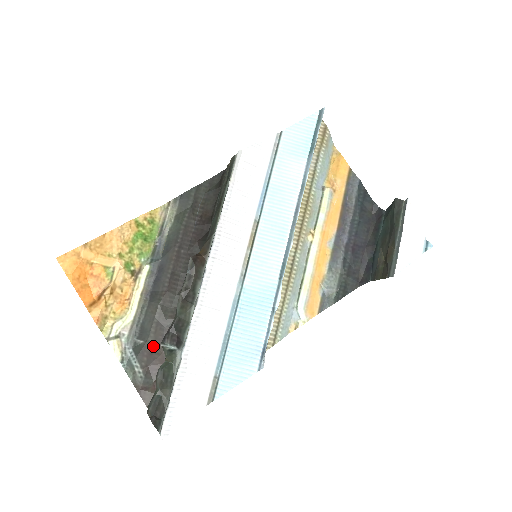
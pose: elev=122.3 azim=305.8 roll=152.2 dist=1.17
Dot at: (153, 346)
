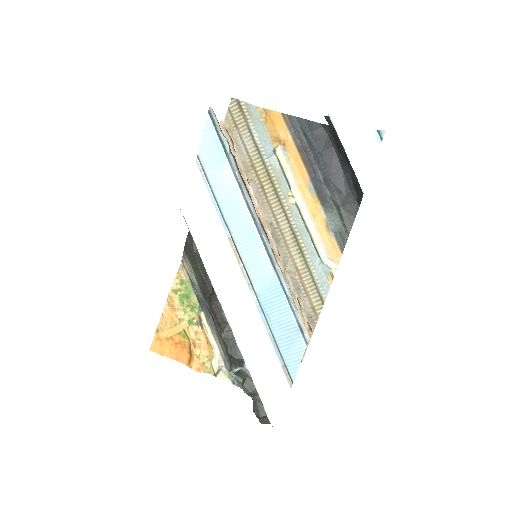
Dot at: occluded
